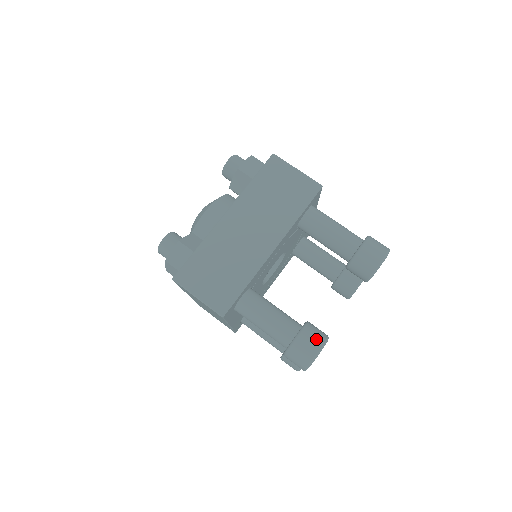
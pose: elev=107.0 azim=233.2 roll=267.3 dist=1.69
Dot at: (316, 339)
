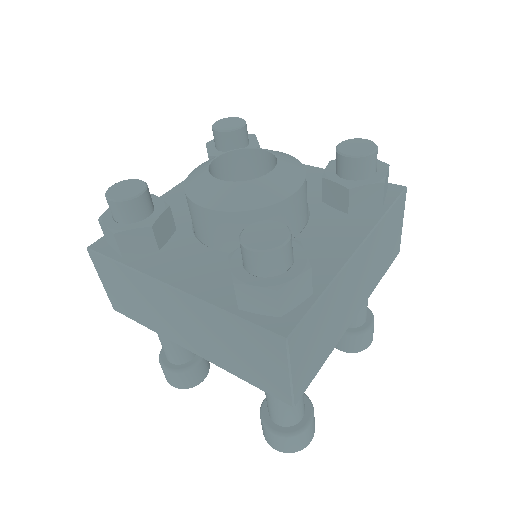
Dot at: (179, 383)
